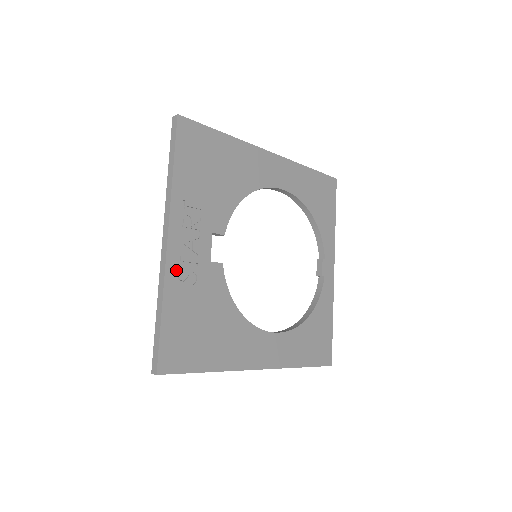
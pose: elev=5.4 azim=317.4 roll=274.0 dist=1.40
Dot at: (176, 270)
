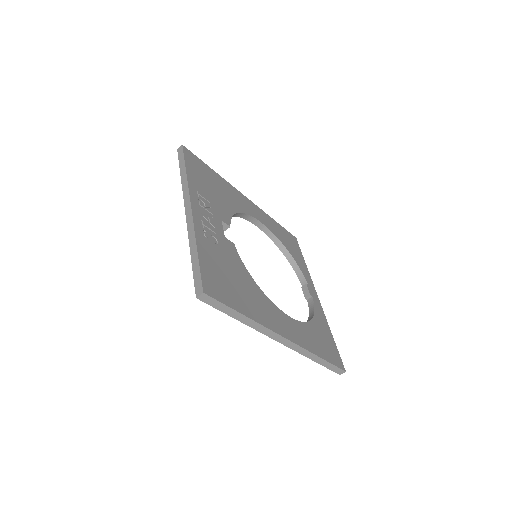
Dot at: (201, 228)
